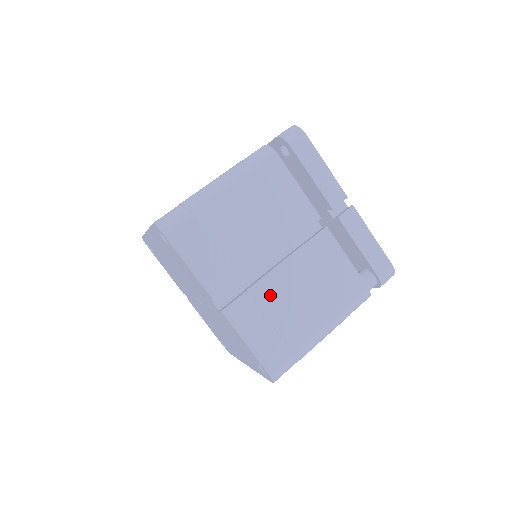
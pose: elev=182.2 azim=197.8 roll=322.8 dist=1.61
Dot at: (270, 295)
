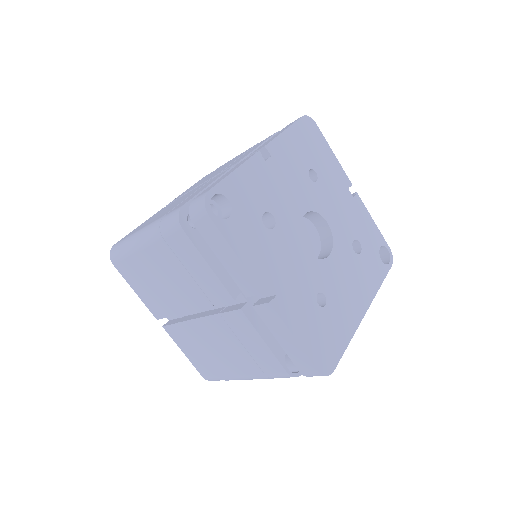
Dot at: (195, 334)
